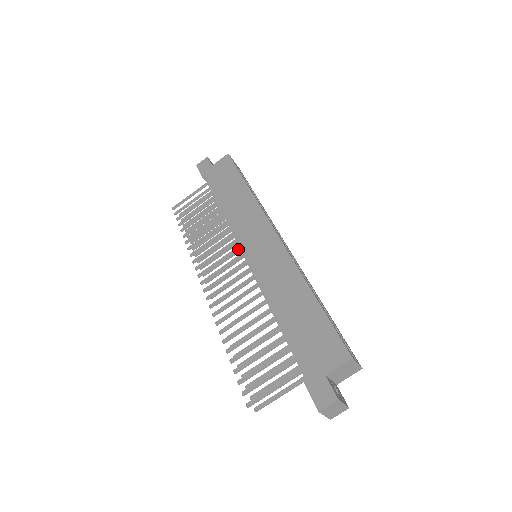
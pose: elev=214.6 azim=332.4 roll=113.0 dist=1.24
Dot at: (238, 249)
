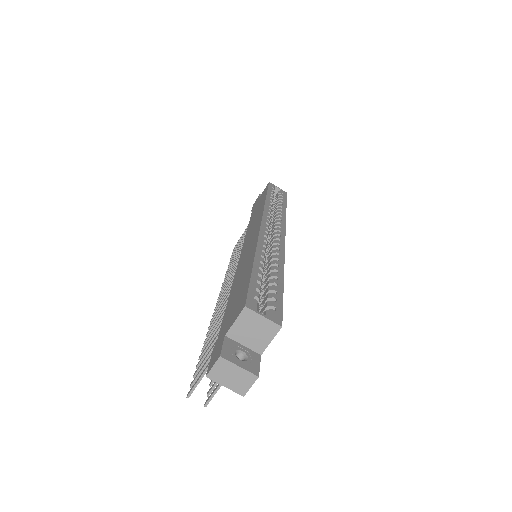
Dot at: occluded
